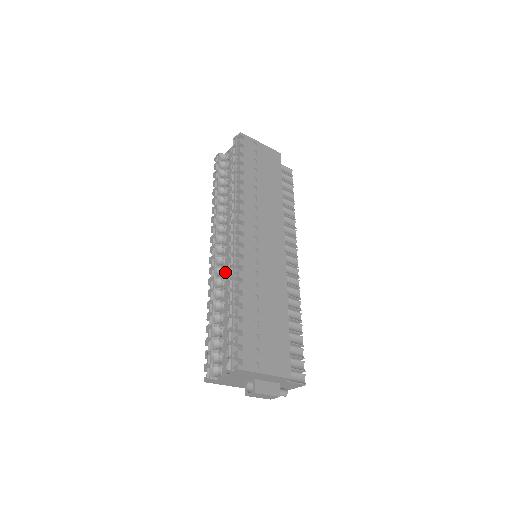
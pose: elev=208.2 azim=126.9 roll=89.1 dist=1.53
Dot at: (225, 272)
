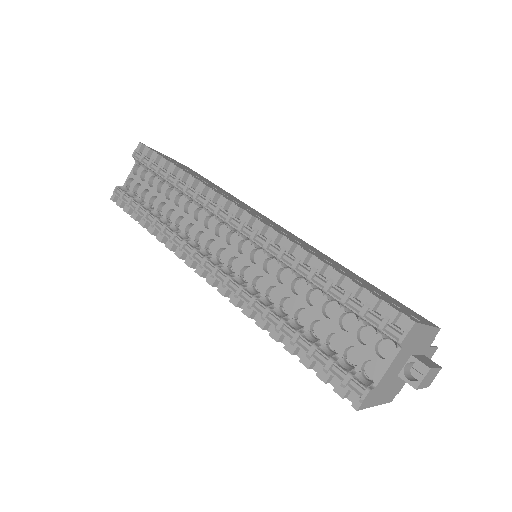
Dot at: (246, 278)
